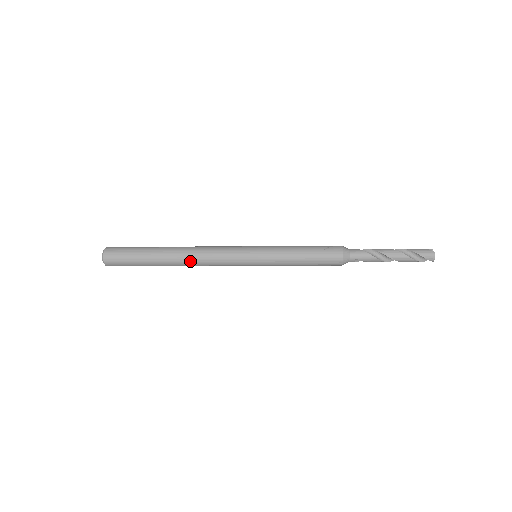
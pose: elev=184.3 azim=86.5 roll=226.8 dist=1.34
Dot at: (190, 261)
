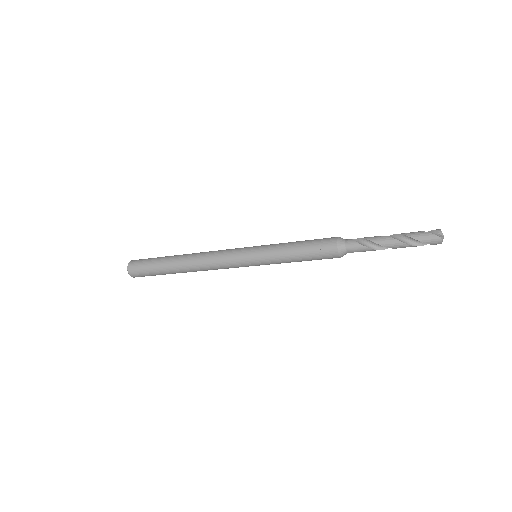
Dot at: (199, 270)
